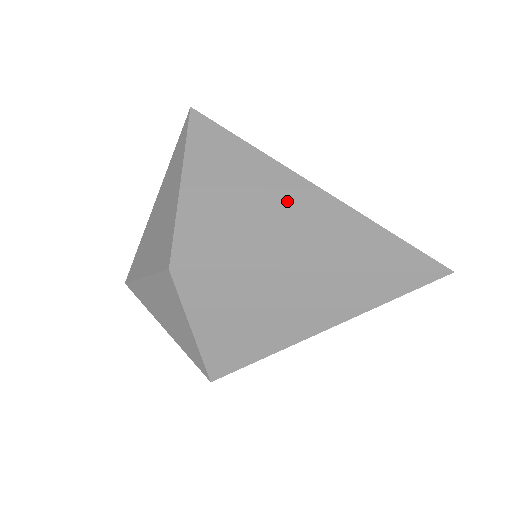
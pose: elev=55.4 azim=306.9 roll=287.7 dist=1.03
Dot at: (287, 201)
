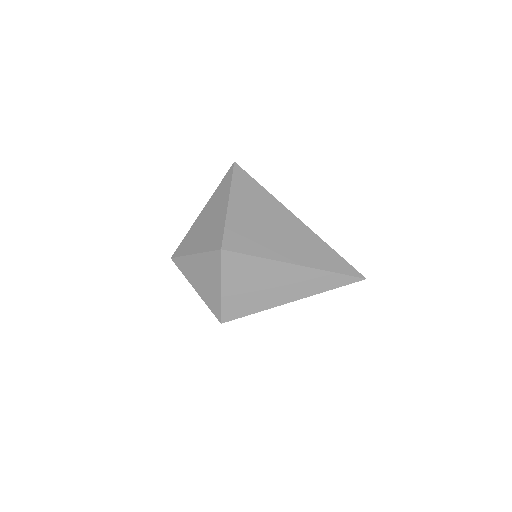
Dot at: (286, 226)
